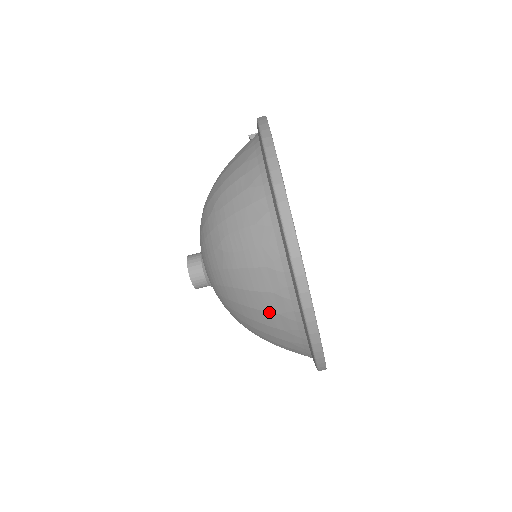
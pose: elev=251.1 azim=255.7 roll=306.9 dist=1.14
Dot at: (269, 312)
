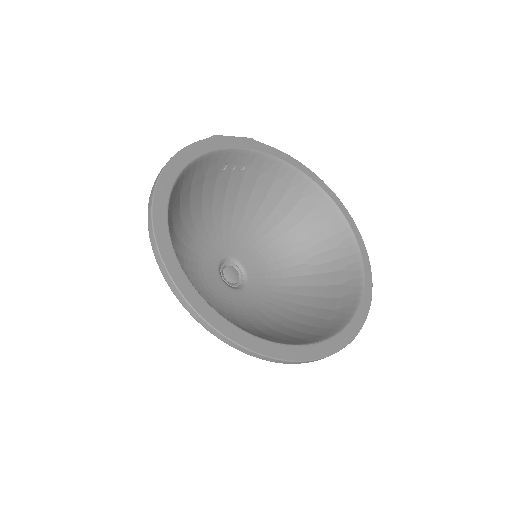
Dot at: occluded
